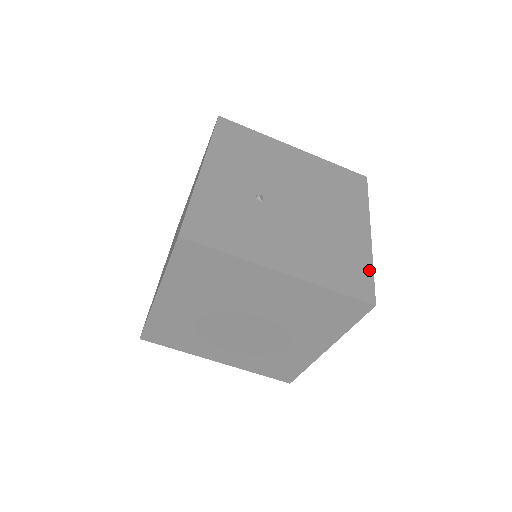
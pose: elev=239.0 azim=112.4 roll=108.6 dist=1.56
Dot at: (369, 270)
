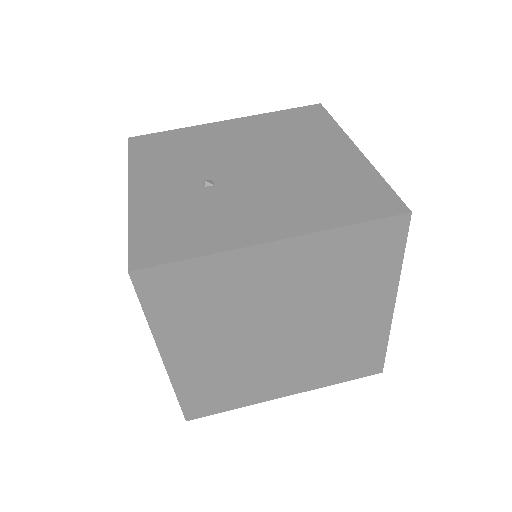
Dot at: (379, 182)
